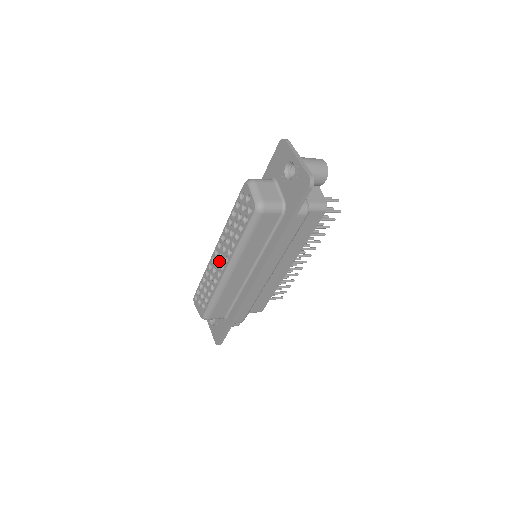
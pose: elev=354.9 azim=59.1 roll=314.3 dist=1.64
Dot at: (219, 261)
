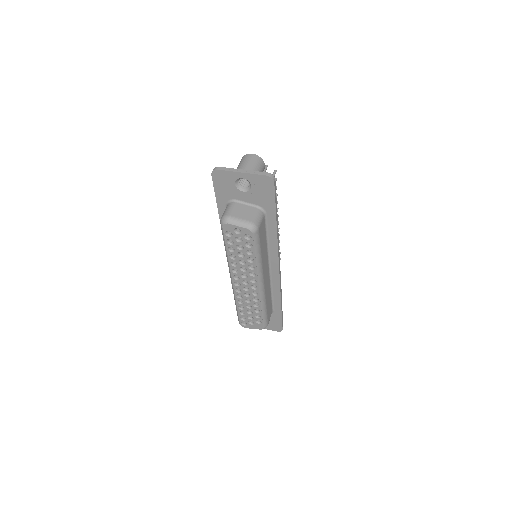
Dot at: occluded
